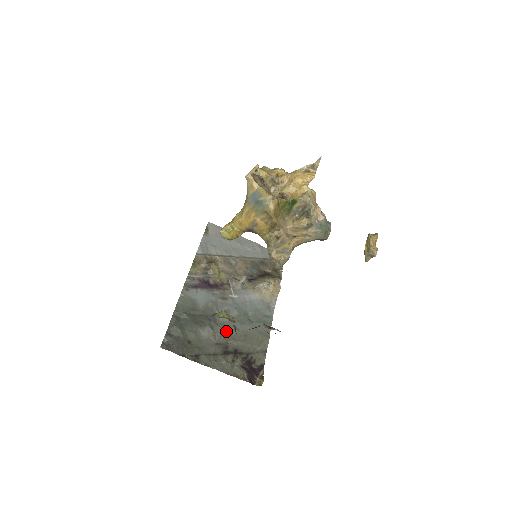
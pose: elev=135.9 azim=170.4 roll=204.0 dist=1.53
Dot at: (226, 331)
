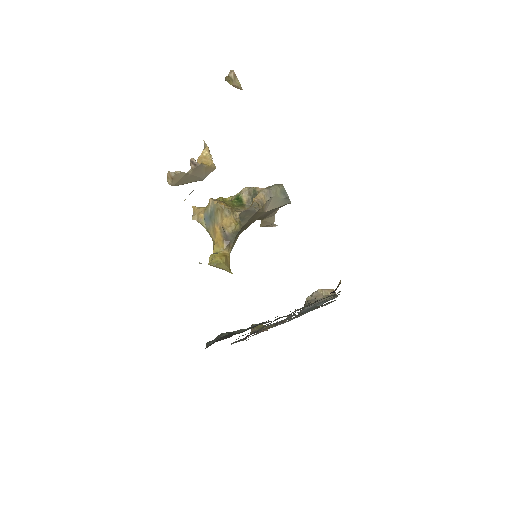
Dot at: occluded
